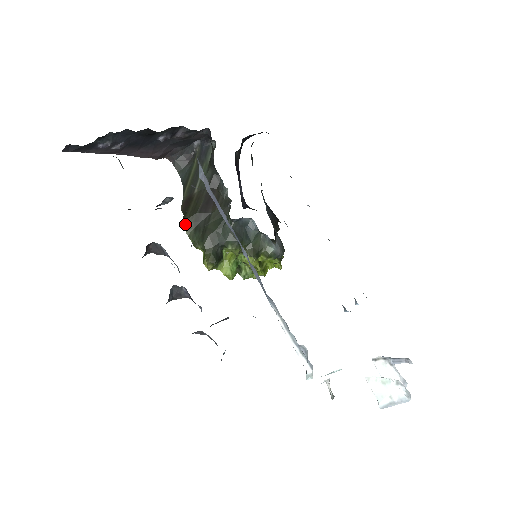
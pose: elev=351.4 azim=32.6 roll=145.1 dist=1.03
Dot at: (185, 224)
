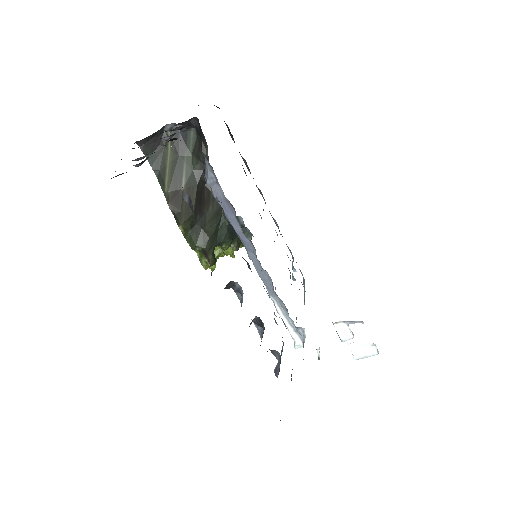
Dot at: (182, 227)
